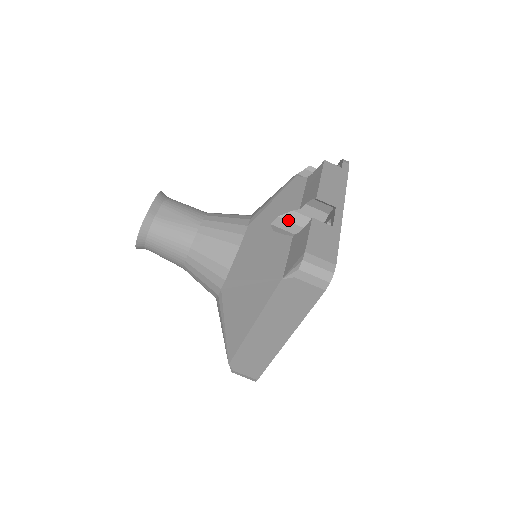
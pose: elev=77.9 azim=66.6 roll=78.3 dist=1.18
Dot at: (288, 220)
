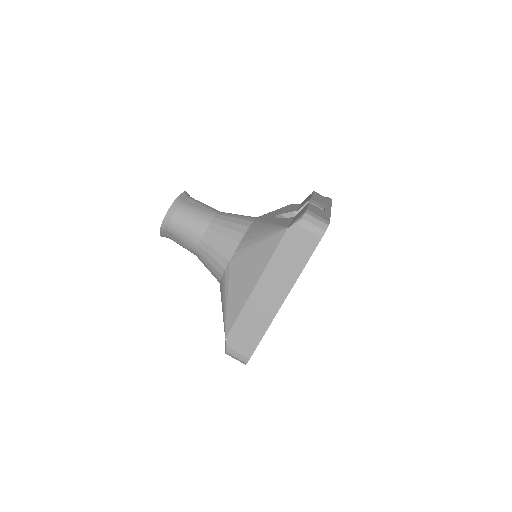
Dot at: occluded
